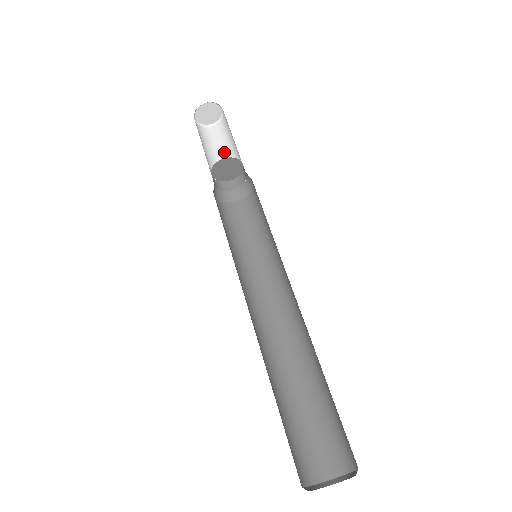
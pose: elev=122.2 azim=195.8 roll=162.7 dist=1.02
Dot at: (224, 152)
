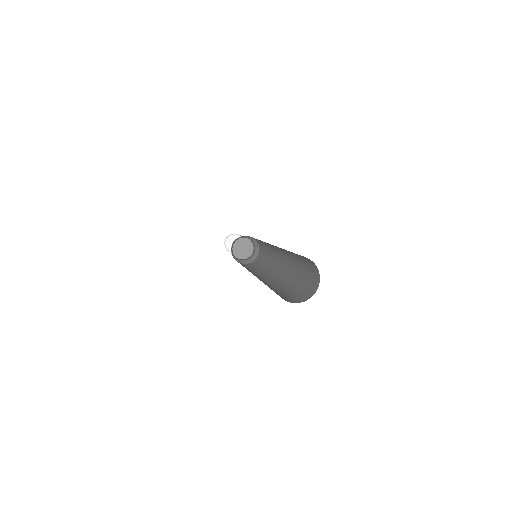
Dot at: occluded
